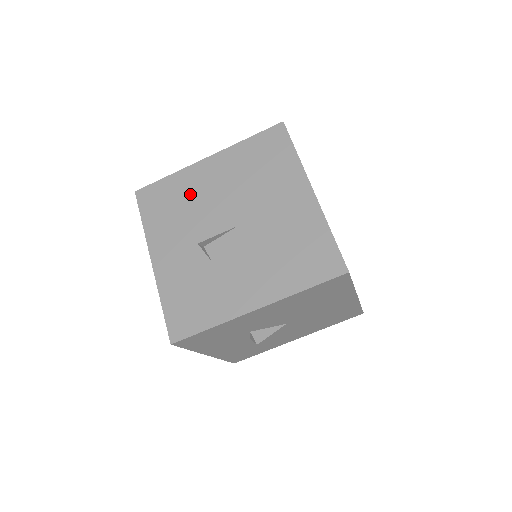
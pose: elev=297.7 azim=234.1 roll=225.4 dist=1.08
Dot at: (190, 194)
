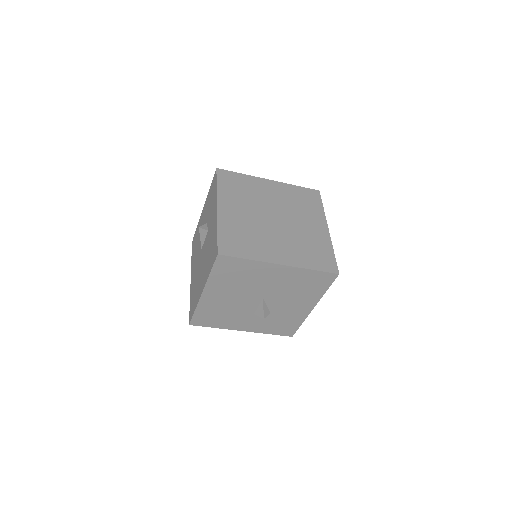
Dot at: (219, 307)
